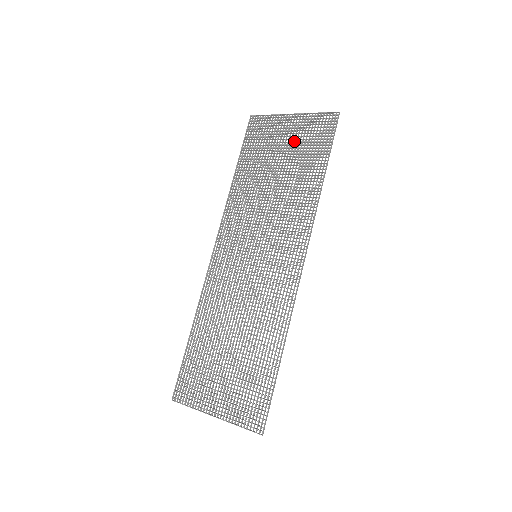
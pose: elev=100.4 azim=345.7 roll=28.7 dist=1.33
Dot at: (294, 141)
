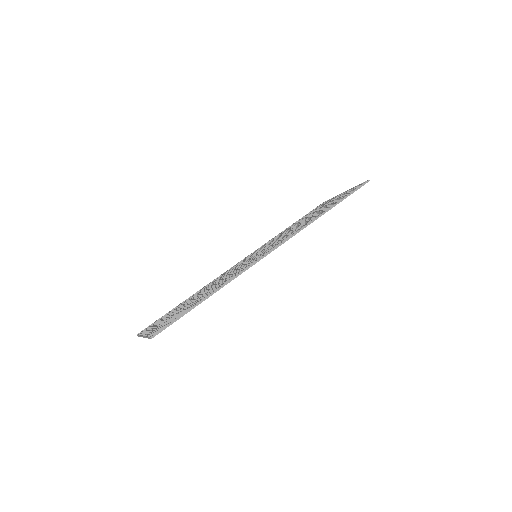
Dot at: occluded
